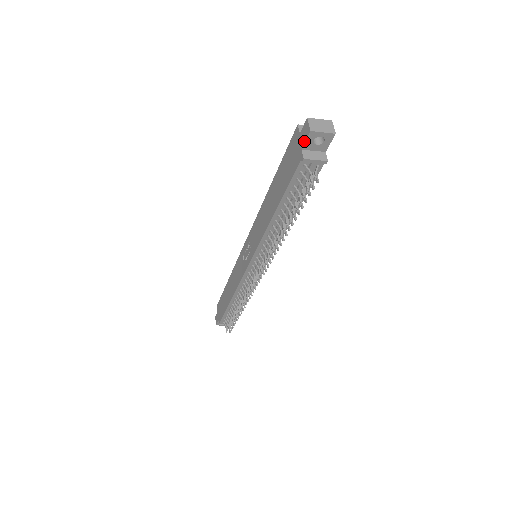
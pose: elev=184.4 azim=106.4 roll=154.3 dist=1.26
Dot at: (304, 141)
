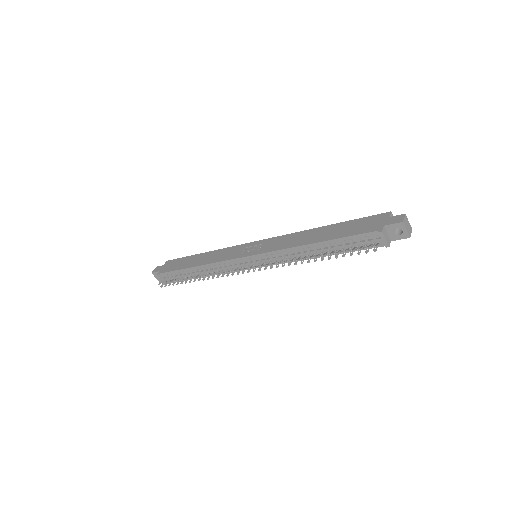
Dot at: (391, 223)
